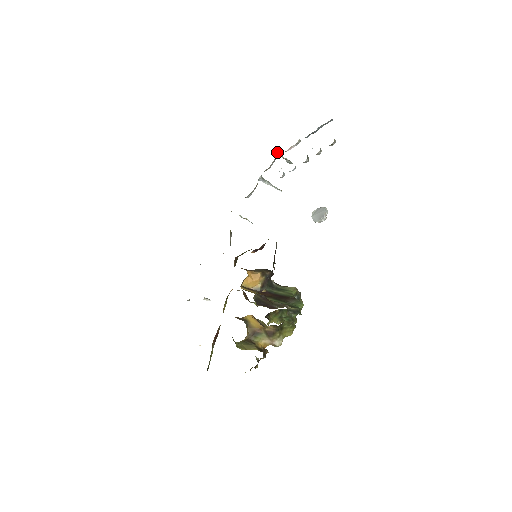
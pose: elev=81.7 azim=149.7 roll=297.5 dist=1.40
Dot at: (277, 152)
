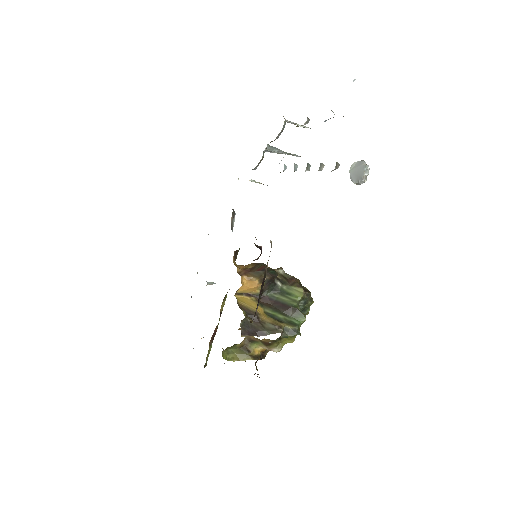
Dot at: (285, 120)
